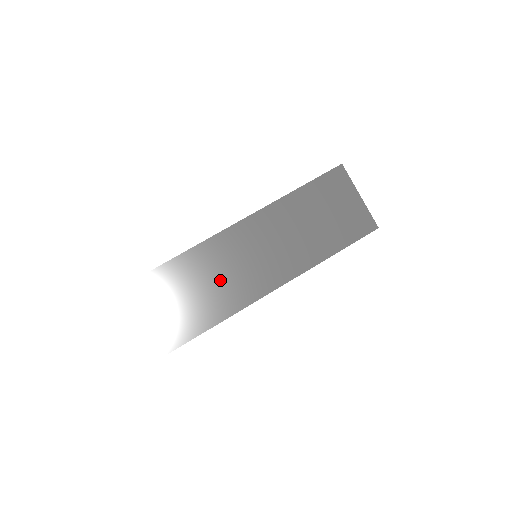
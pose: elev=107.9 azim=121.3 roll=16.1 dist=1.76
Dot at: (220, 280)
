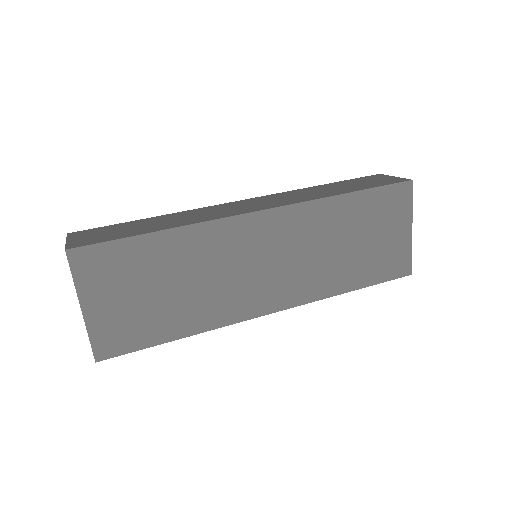
Dot at: (203, 283)
